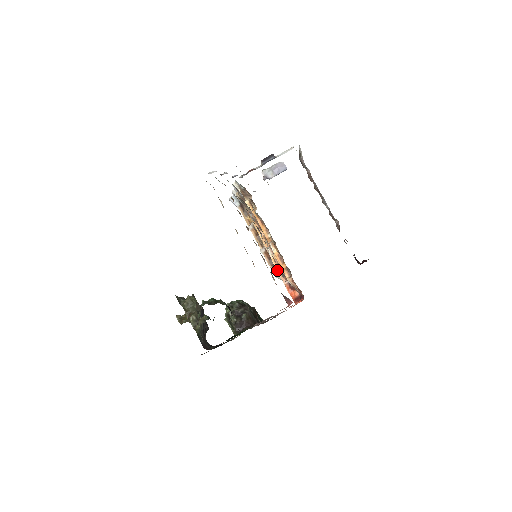
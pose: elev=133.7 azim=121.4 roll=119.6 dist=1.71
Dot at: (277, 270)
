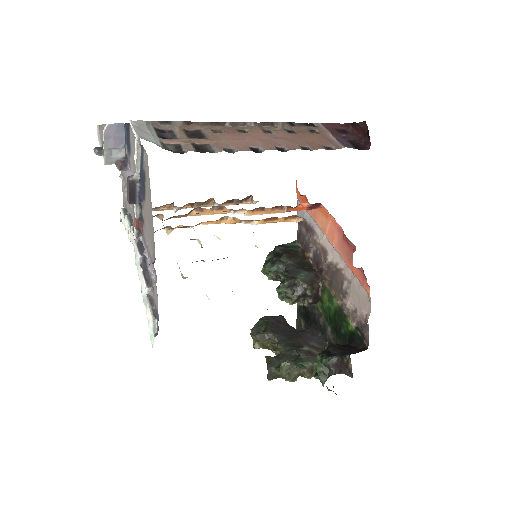
Dot at: occluded
